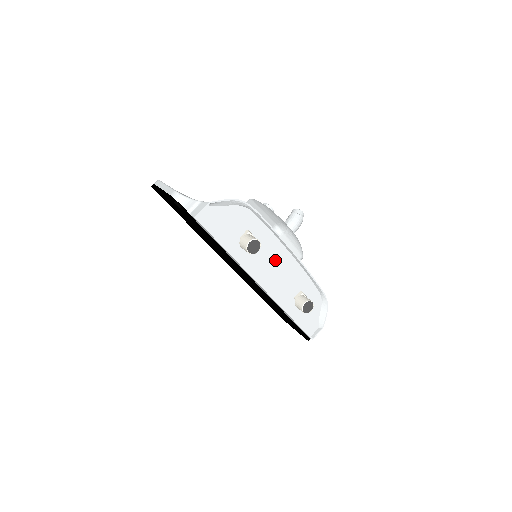
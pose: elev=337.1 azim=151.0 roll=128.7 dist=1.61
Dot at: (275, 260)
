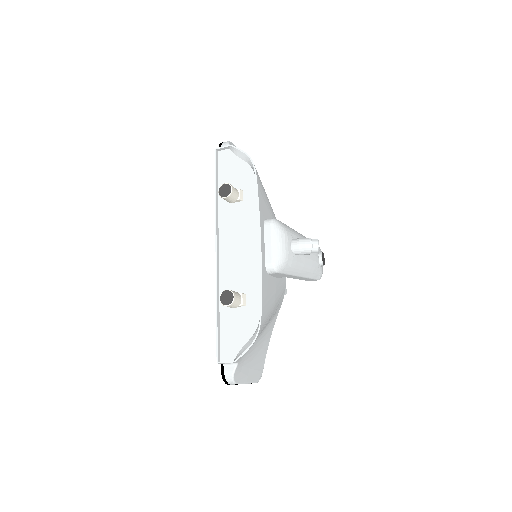
Dot at: (245, 238)
